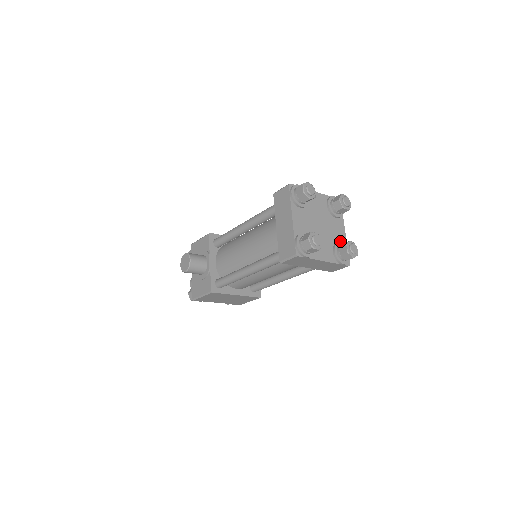
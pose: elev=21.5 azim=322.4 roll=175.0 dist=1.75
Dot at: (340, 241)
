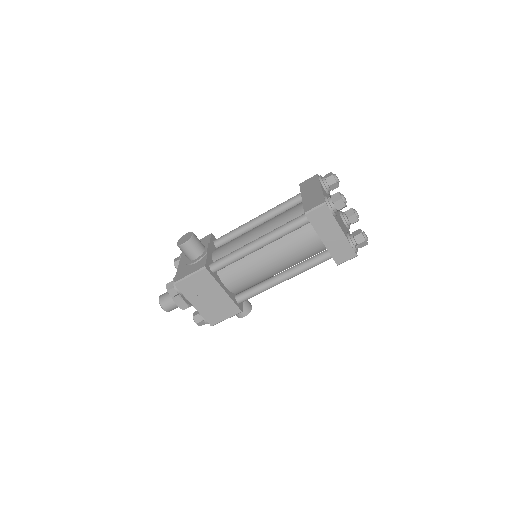
Dot at: occluded
